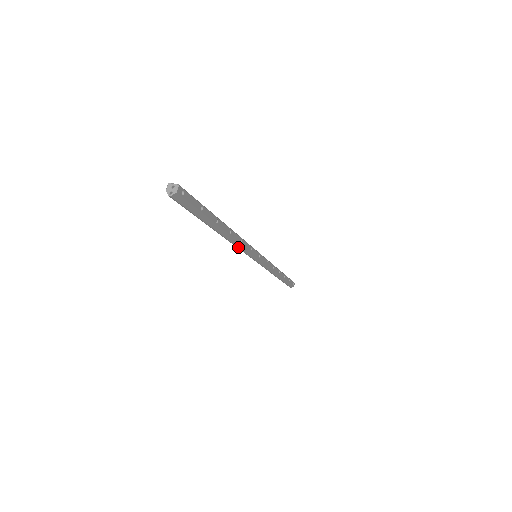
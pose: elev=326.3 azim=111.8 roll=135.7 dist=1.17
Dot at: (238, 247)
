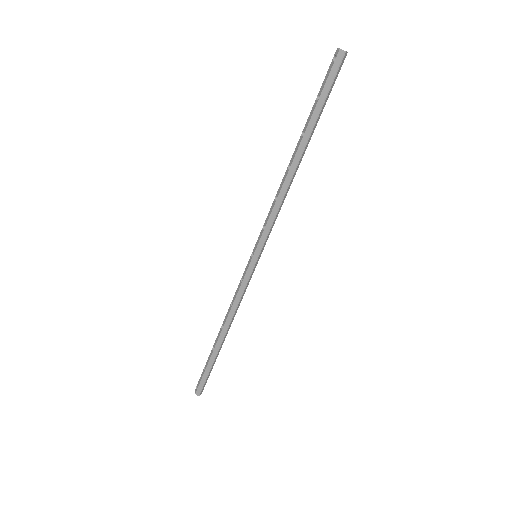
Dot at: (280, 206)
